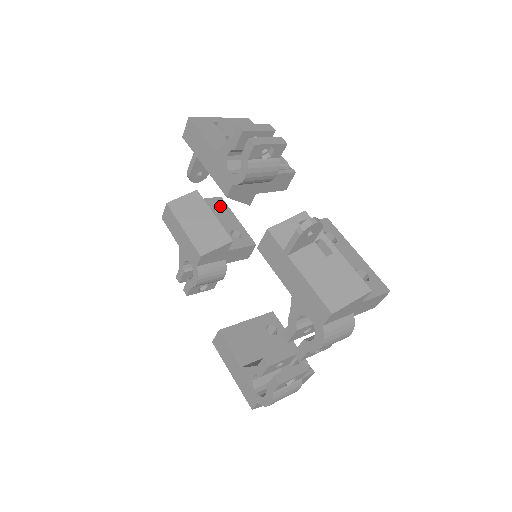
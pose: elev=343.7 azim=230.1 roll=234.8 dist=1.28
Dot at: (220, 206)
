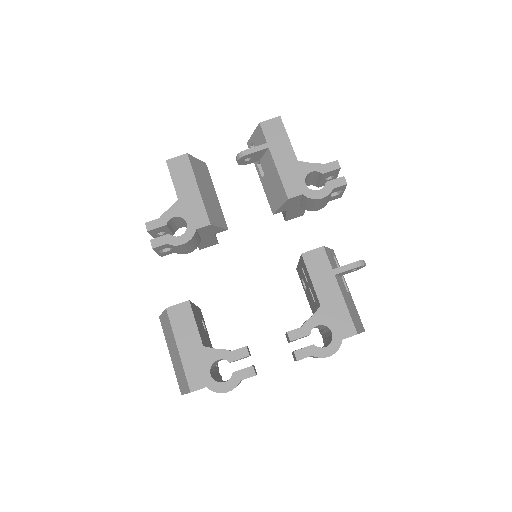
Dot at: occluded
